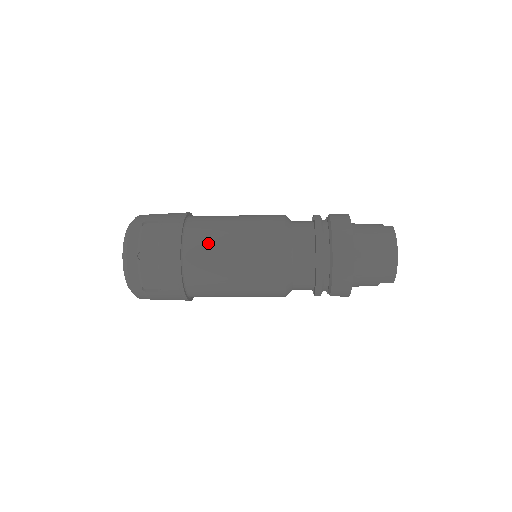
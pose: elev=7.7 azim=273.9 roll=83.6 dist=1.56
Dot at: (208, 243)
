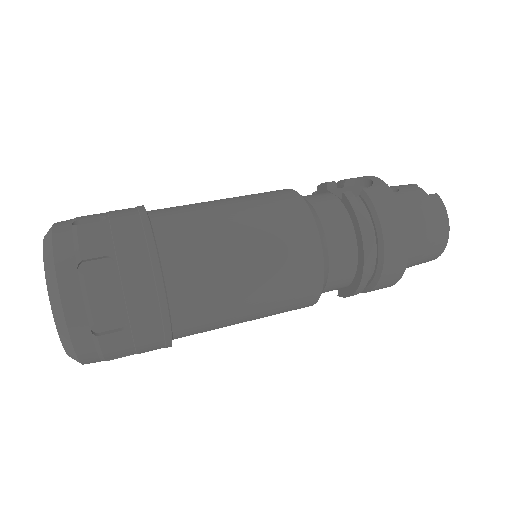
Dot at: (209, 282)
